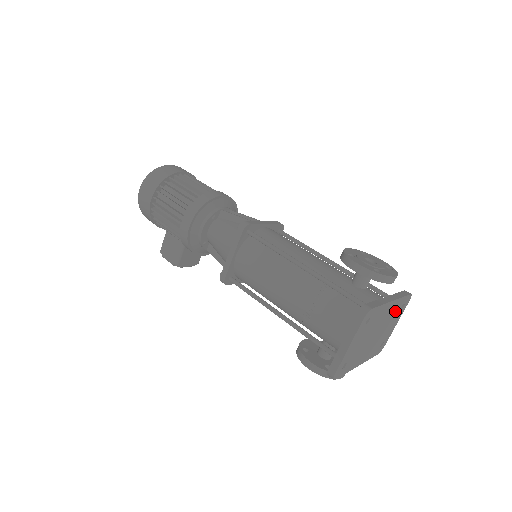
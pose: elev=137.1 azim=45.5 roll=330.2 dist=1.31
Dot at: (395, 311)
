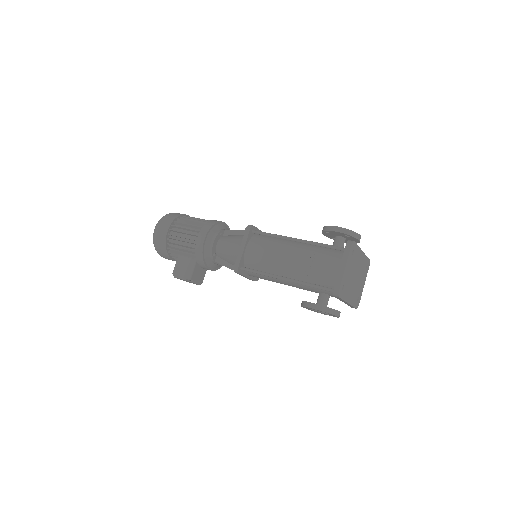
Dot at: (363, 267)
